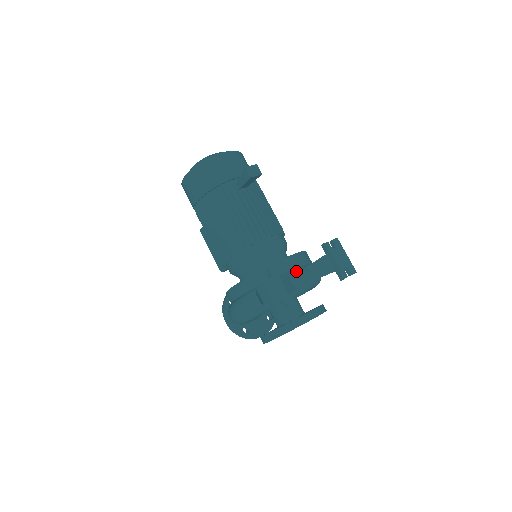
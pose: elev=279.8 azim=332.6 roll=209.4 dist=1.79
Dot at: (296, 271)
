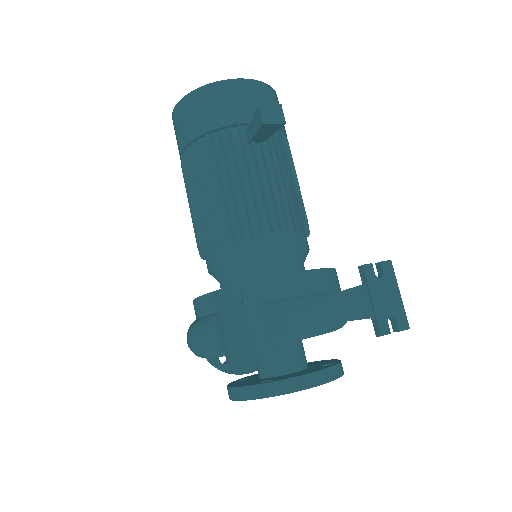
Dot at: (300, 301)
